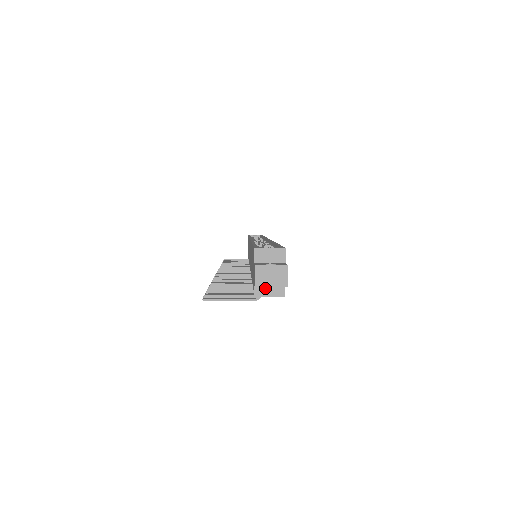
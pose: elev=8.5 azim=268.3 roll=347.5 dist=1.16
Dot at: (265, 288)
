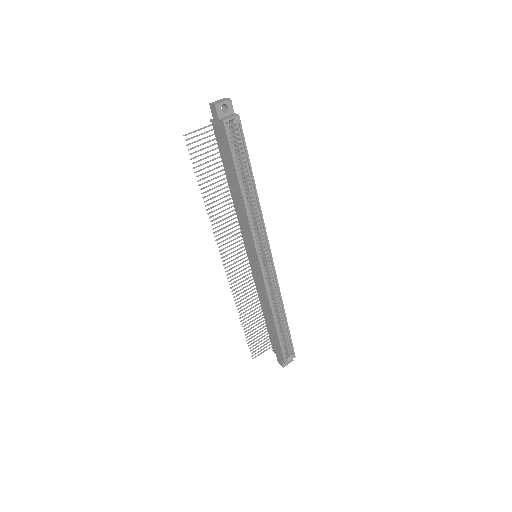
Dot at: occluded
